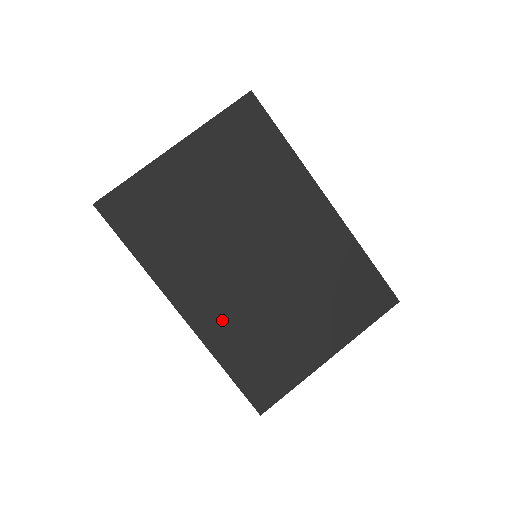
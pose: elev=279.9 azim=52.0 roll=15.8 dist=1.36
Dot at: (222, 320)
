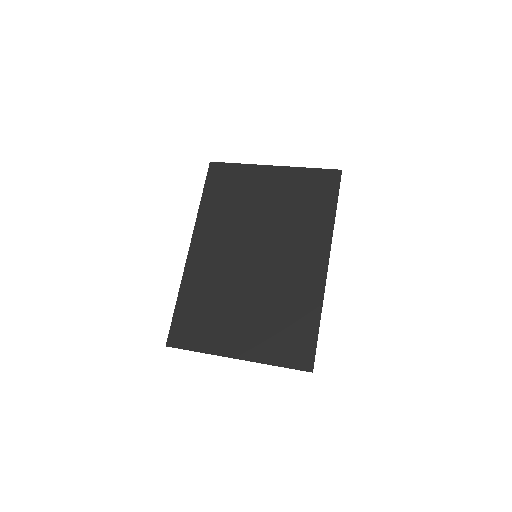
Dot at: (204, 272)
